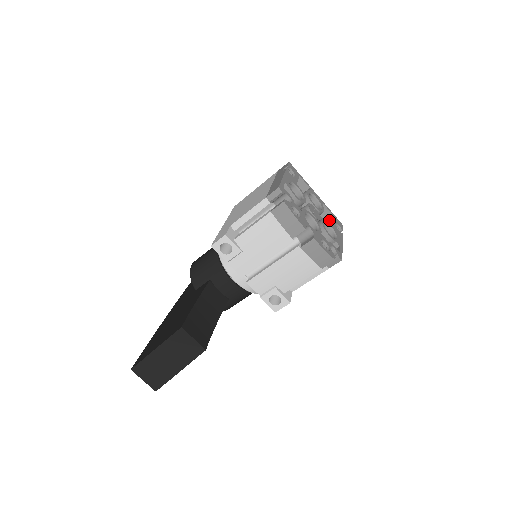
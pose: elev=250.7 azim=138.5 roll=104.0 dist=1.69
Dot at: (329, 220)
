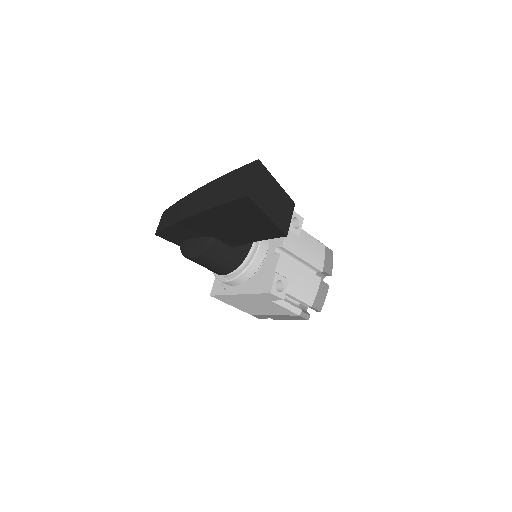
Dot at: occluded
